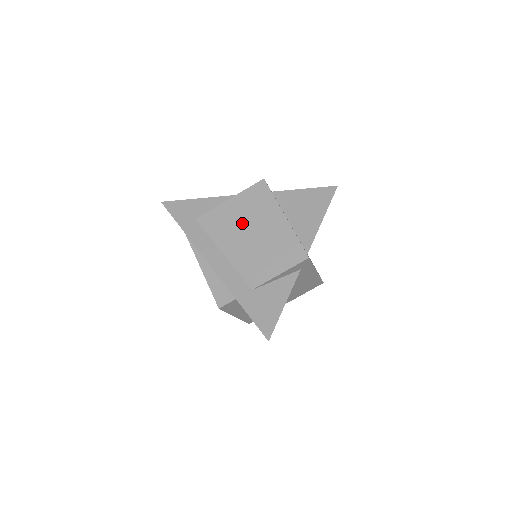
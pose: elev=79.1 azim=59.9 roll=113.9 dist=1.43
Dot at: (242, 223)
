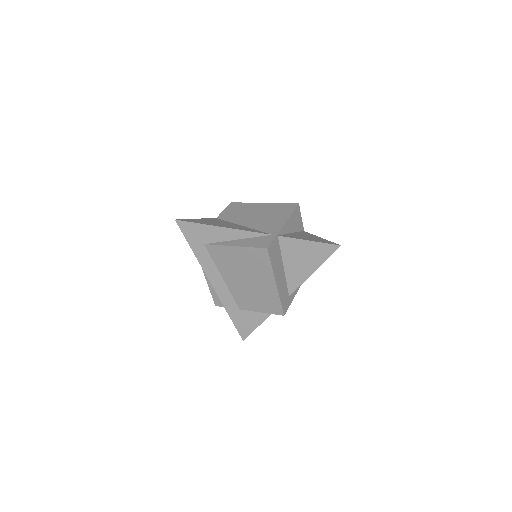
Dot at: (241, 269)
